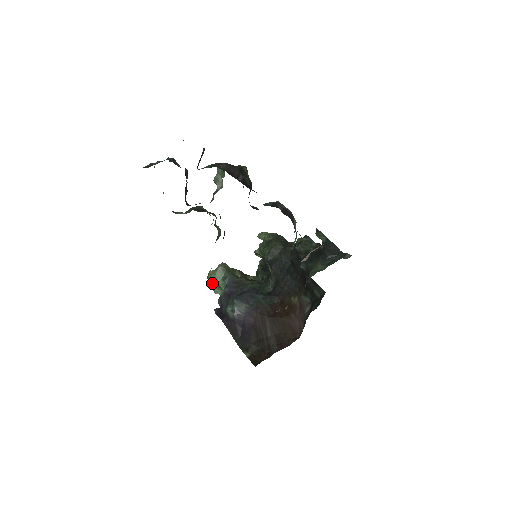
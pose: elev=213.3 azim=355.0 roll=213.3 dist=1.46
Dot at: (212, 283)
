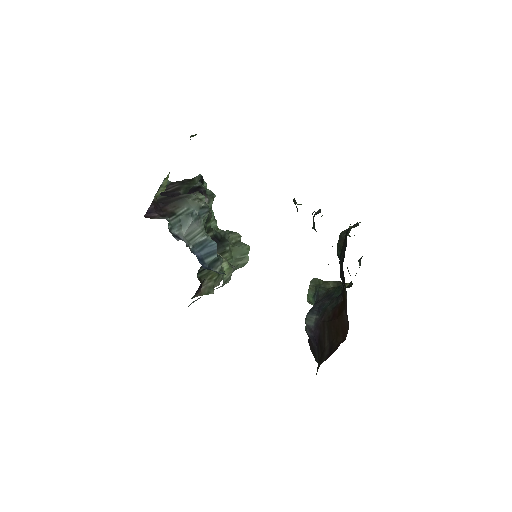
Dot at: occluded
